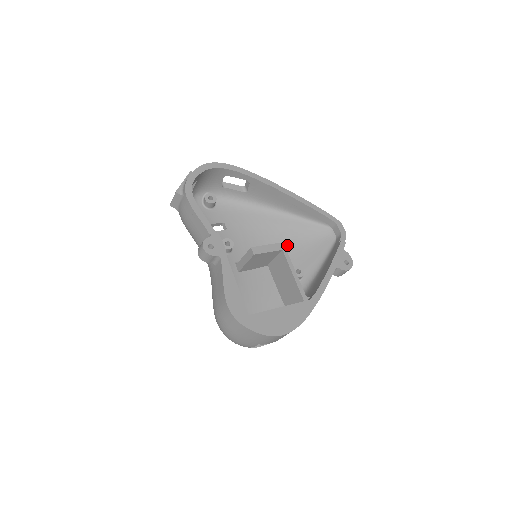
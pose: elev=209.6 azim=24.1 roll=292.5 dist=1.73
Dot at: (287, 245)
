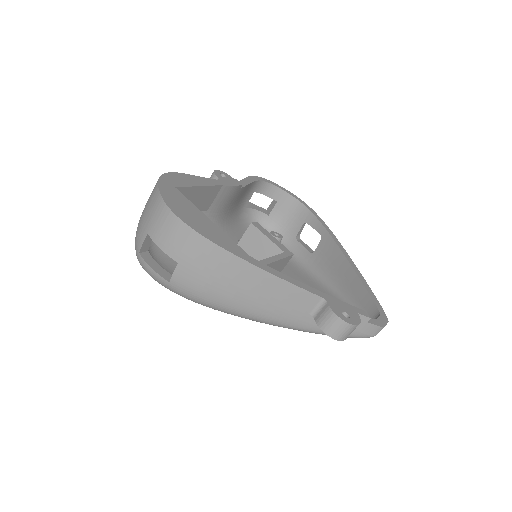
Dot at: occluded
